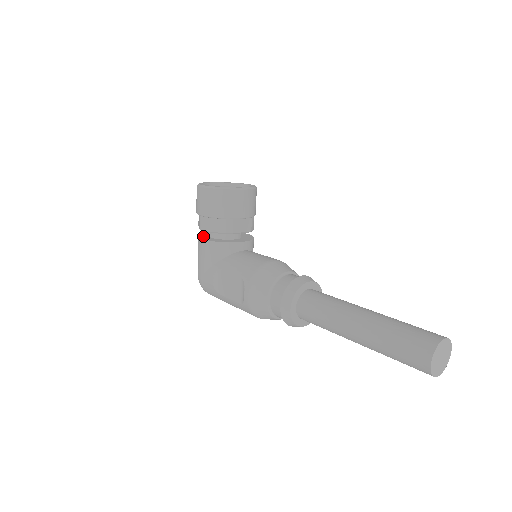
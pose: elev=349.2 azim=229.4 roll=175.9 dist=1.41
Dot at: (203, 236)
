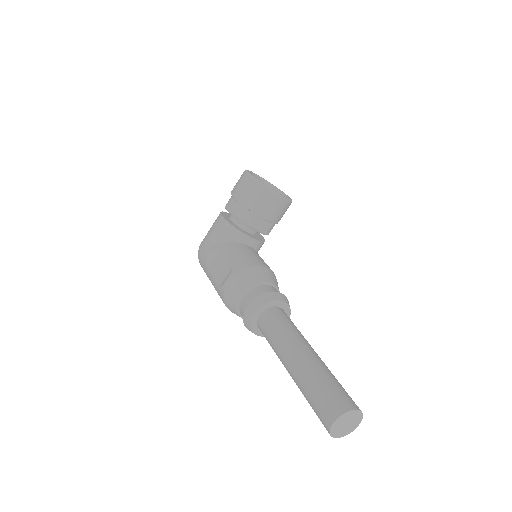
Dot at: (225, 214)
